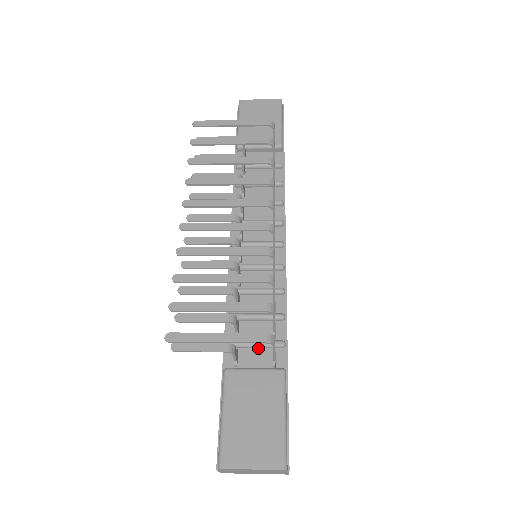
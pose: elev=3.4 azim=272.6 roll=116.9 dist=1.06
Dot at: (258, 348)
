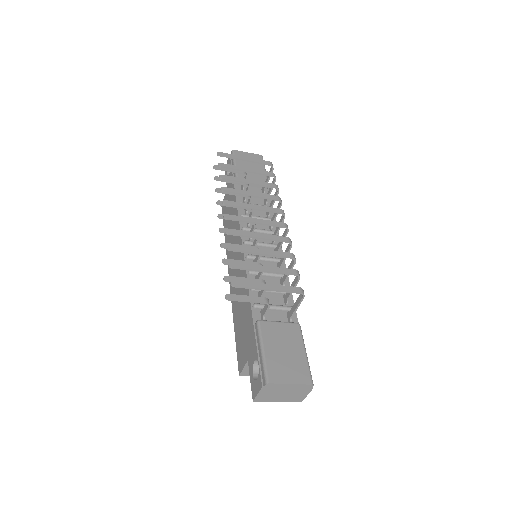
Dot at: (276, 311)
